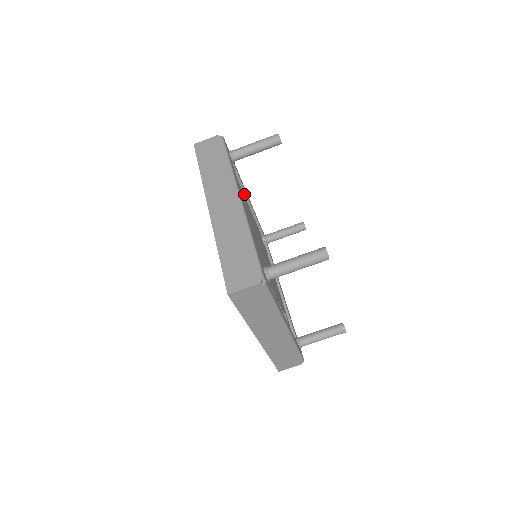
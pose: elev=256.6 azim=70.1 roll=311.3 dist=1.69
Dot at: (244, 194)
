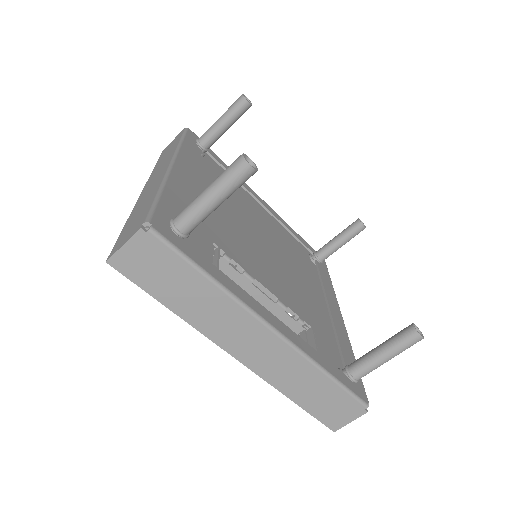
Dot at: occluded
